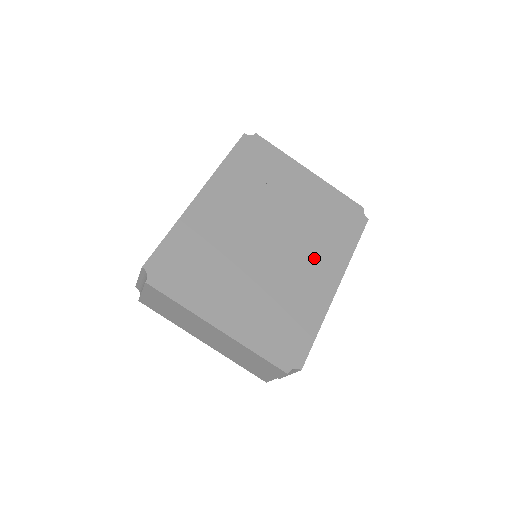
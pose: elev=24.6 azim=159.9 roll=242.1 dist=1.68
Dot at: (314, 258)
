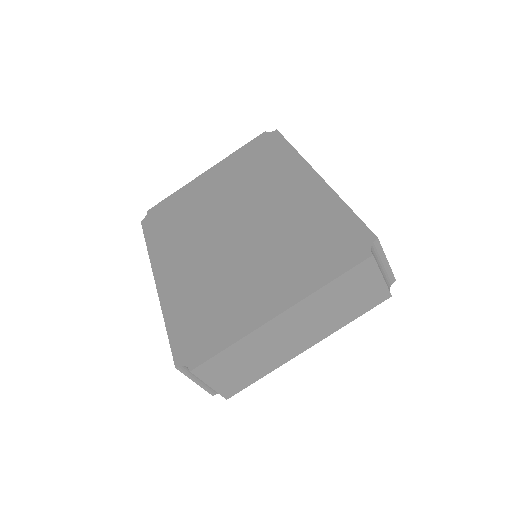
Dot at: (277, 190)
